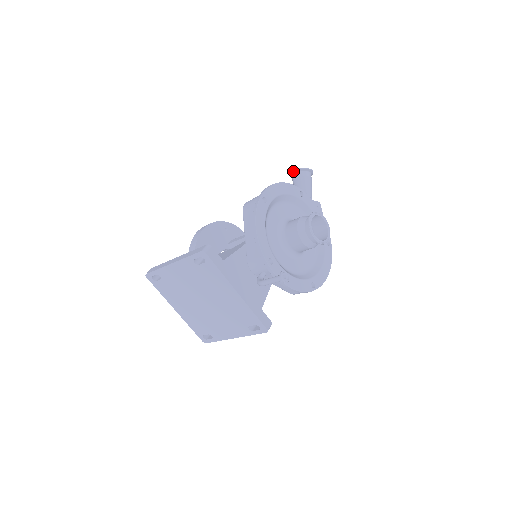
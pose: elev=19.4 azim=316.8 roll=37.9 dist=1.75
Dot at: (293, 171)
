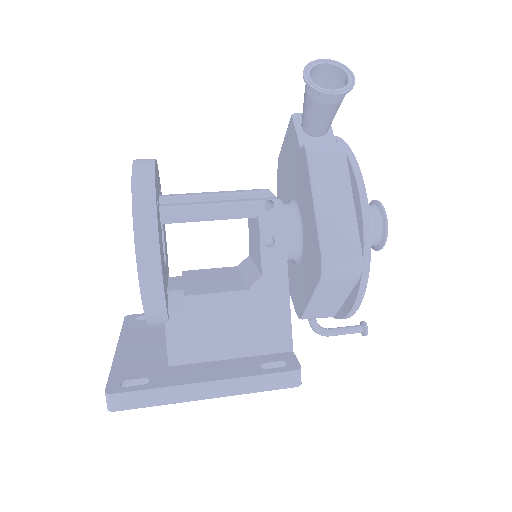
Dot at: (335, 96)
